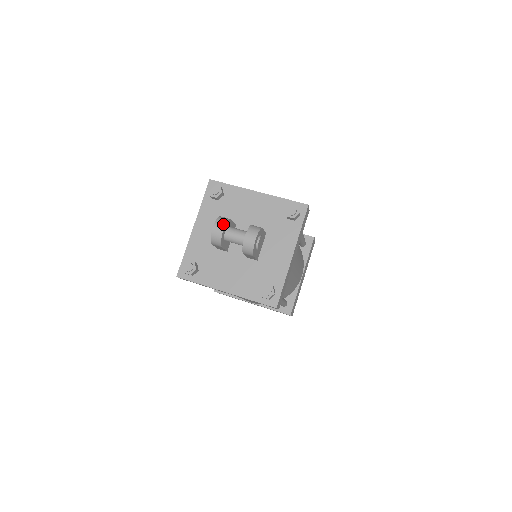
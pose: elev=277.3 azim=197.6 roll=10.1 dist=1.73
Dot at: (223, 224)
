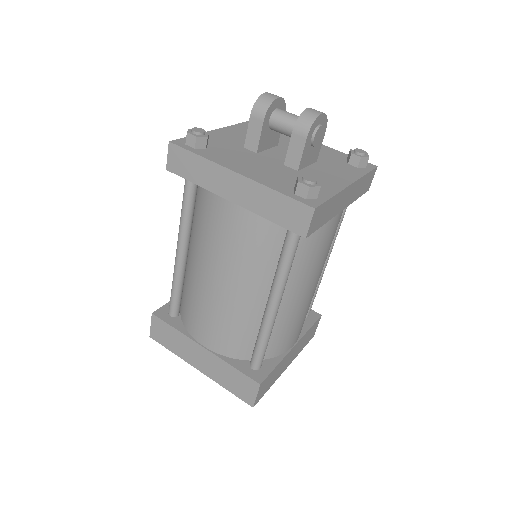
Dot at: (280, 97)
